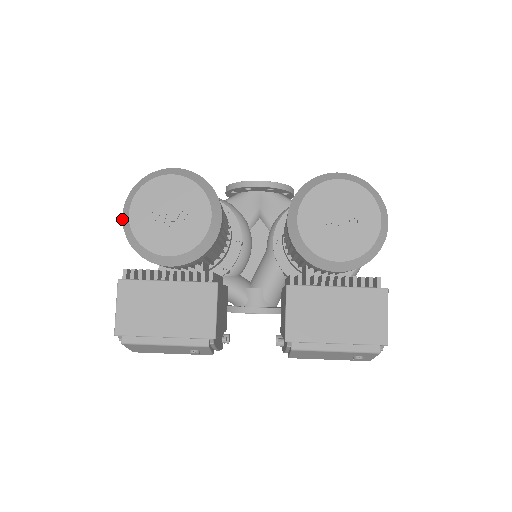
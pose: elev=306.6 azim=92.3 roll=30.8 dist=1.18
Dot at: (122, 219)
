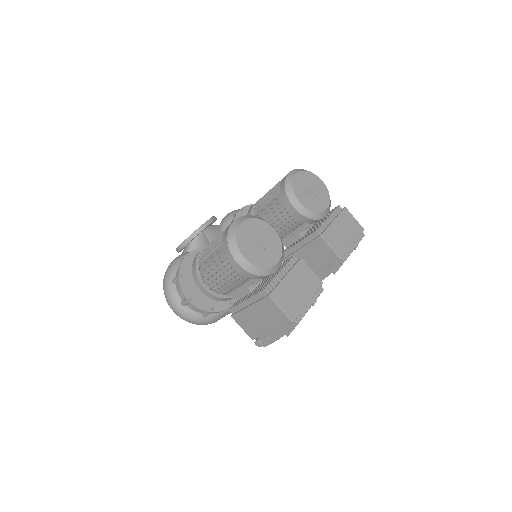
Dot at: (240, 266)
